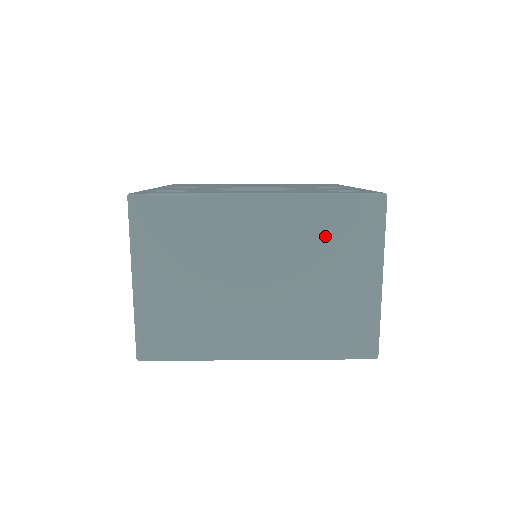
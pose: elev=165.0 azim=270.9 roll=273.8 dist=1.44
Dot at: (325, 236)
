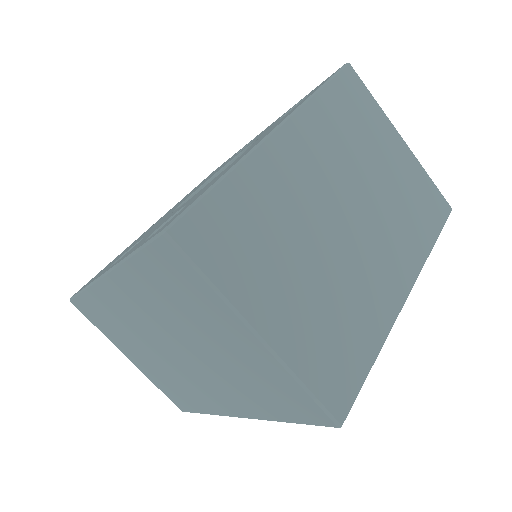
Dot at: (348, 130)
